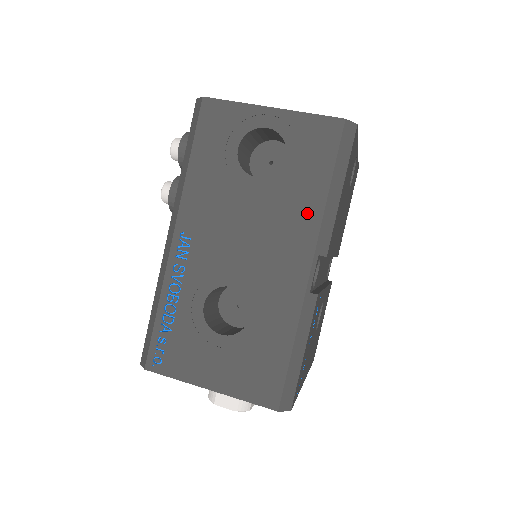
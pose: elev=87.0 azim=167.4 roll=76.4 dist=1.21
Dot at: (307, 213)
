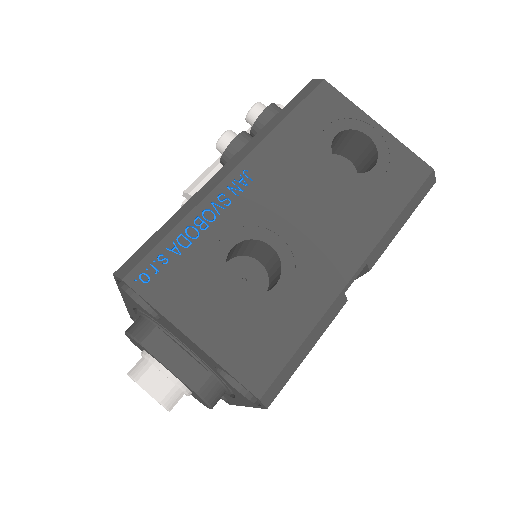
Dot at: (374, 221)
